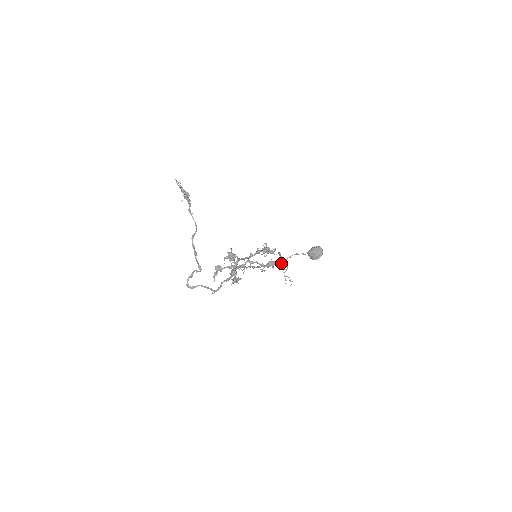
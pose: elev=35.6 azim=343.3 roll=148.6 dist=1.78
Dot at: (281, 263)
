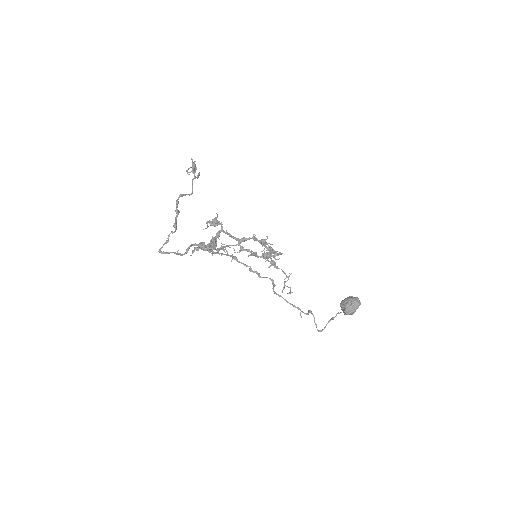
Dot at: (305, 313)
